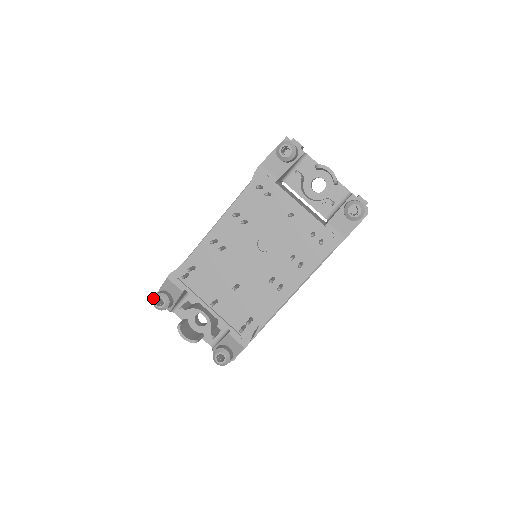
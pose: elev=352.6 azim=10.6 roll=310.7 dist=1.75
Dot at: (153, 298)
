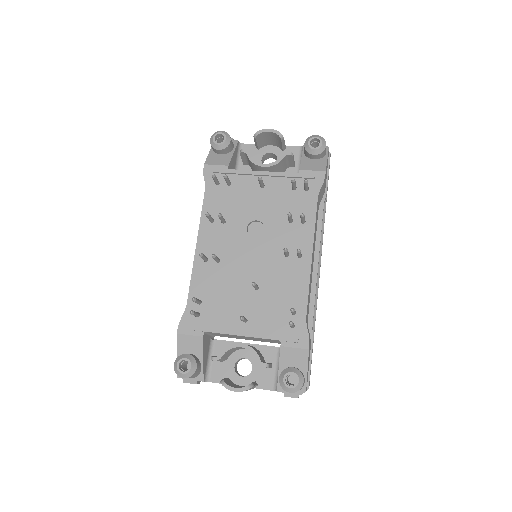
Dot at: (174, 368)
